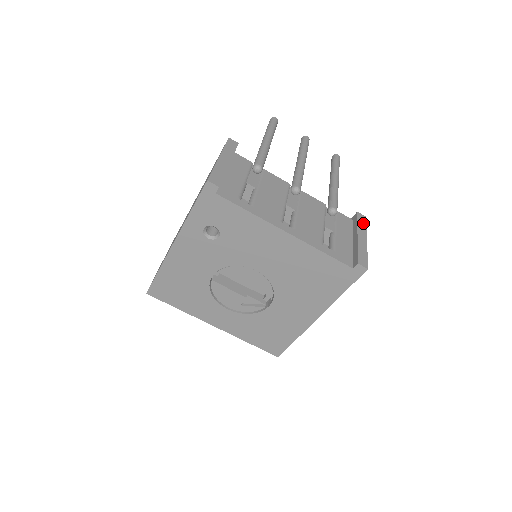
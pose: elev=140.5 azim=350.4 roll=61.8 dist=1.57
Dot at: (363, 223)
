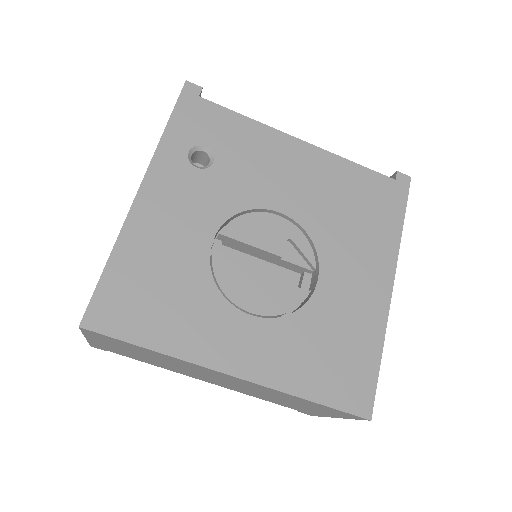
Dot at: occluded
